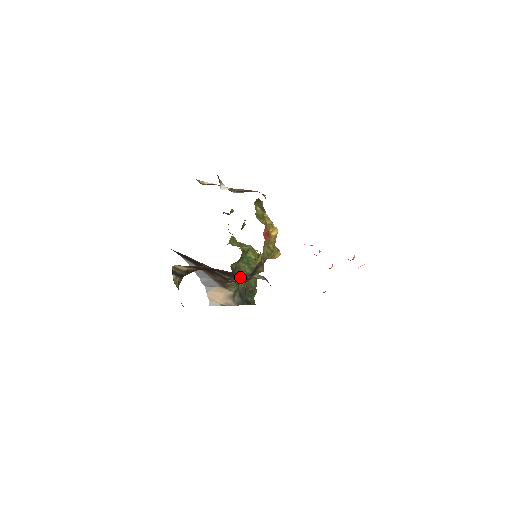
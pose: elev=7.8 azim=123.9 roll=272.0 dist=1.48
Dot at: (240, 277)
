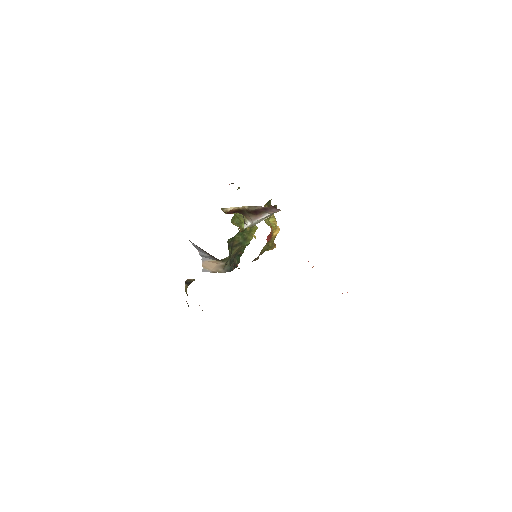
Dot at: occluded
